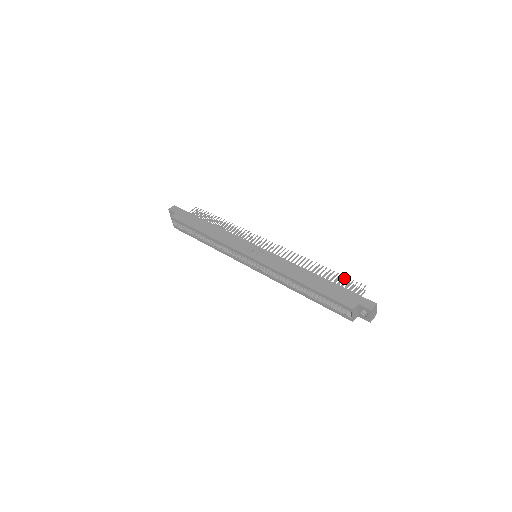
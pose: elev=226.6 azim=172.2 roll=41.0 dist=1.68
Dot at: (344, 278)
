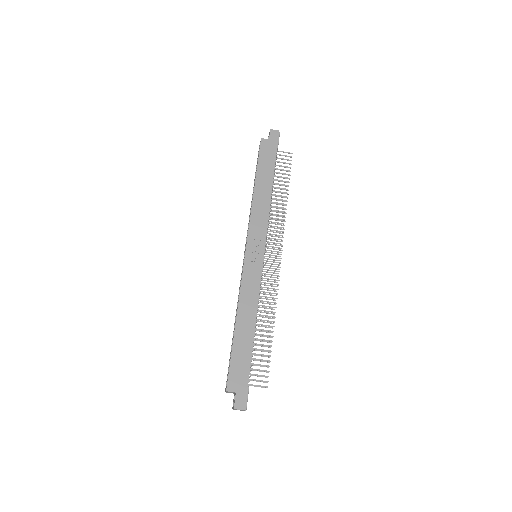
Dot at: (267, 361)
